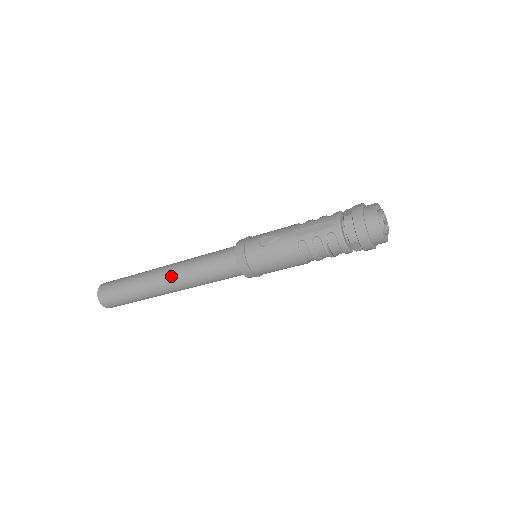
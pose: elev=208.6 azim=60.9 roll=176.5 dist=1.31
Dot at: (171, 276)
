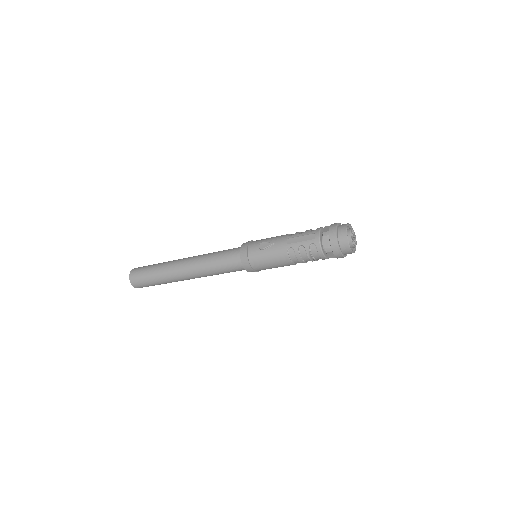
Dot at: (189, 267)
